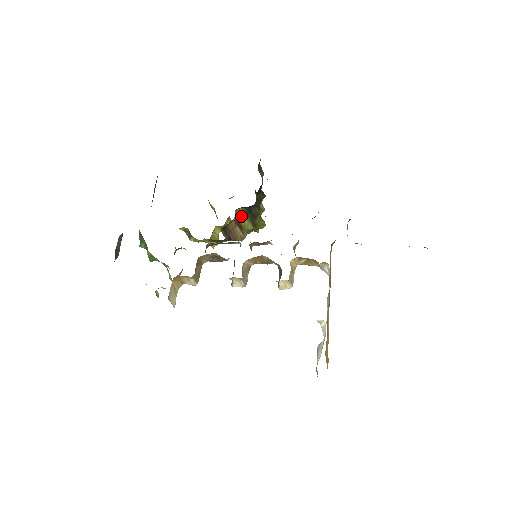
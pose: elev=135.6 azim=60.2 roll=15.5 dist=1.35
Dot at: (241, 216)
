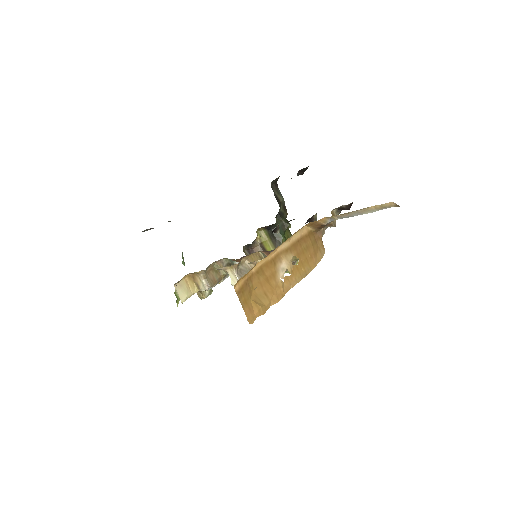
Dot at: (265, 240)
